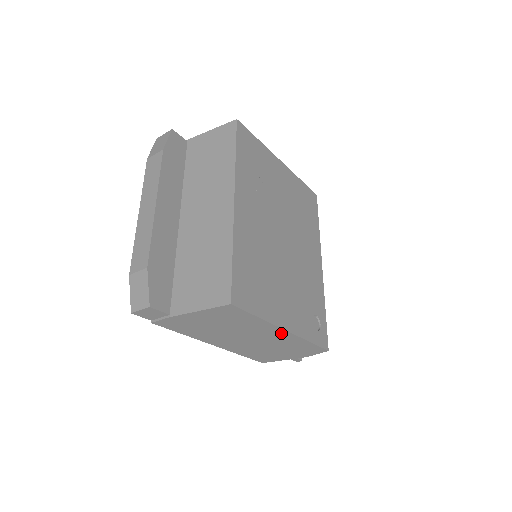
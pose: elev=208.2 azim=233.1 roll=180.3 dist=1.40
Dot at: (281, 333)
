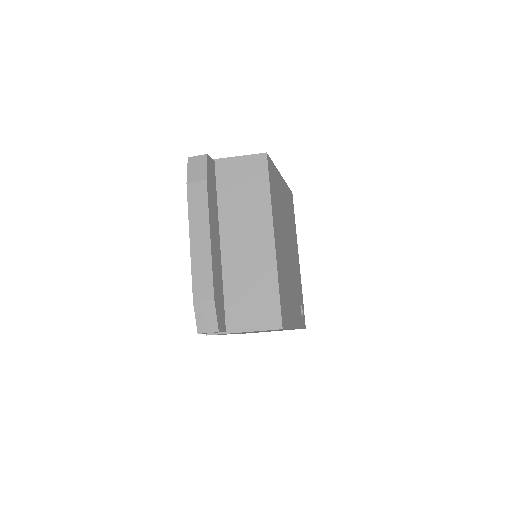
Dot at: occluded
